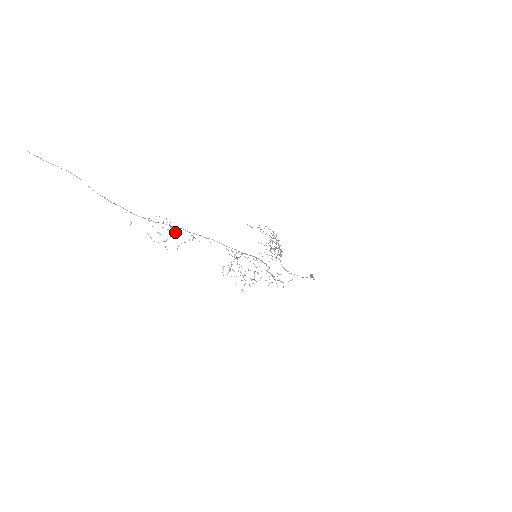
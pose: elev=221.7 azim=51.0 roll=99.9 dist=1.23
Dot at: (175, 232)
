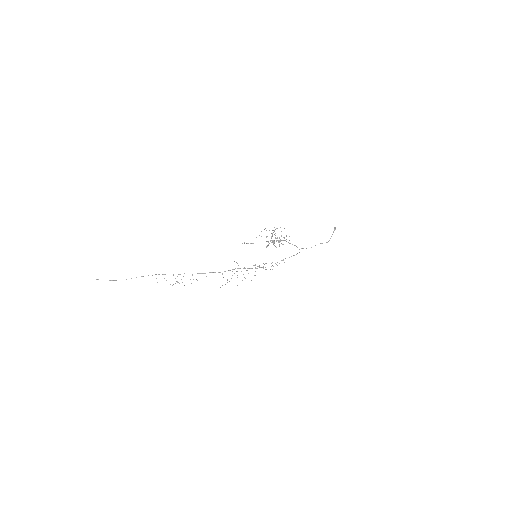
Dot at: occluded
